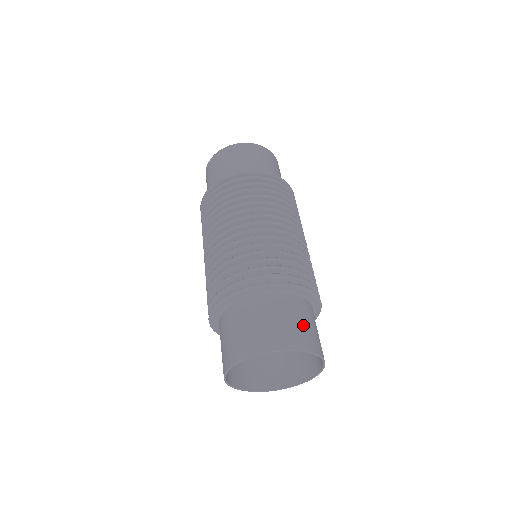
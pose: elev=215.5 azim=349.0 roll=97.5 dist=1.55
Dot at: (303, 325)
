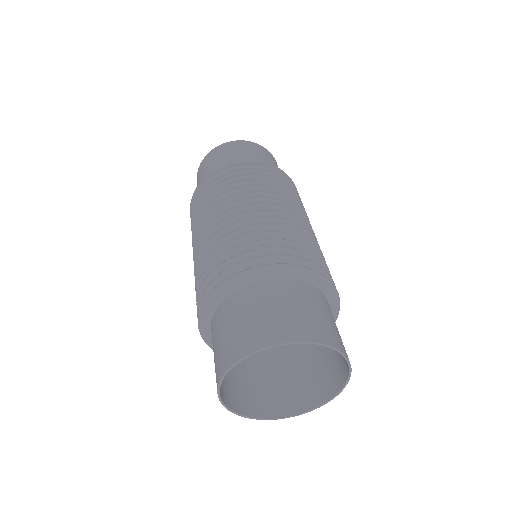
Dot at: (307, 312)
